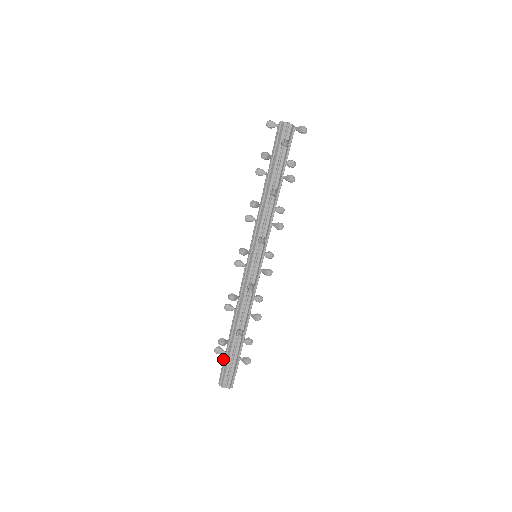
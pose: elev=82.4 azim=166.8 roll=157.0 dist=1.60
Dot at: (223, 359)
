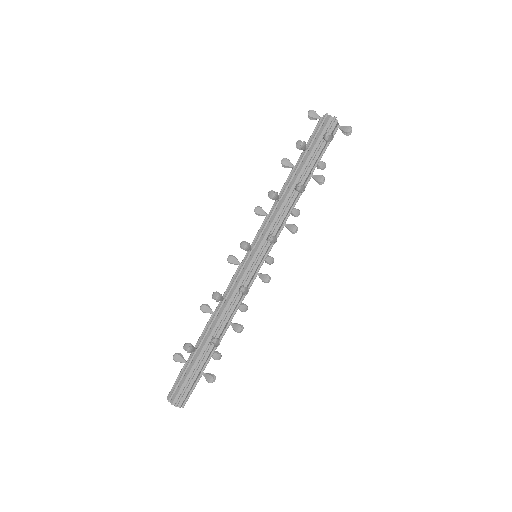
Dot at: (181, 370)
